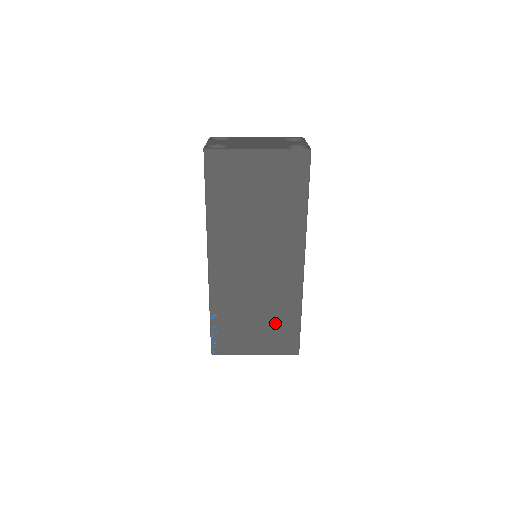
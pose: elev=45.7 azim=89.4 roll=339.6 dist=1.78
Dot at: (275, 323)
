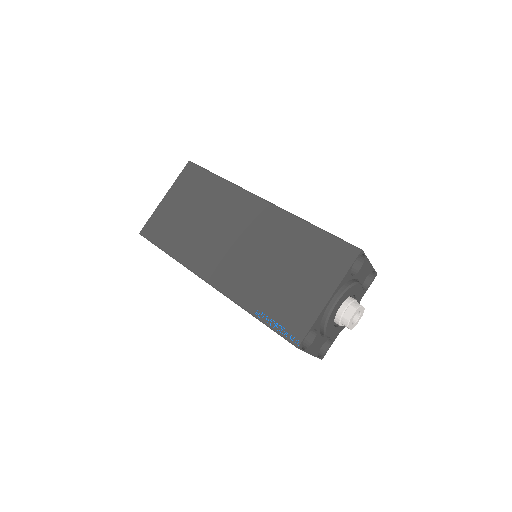
Dot at: (305, 255)
